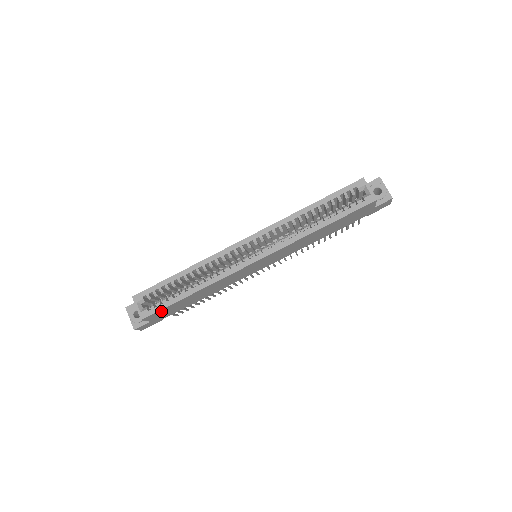
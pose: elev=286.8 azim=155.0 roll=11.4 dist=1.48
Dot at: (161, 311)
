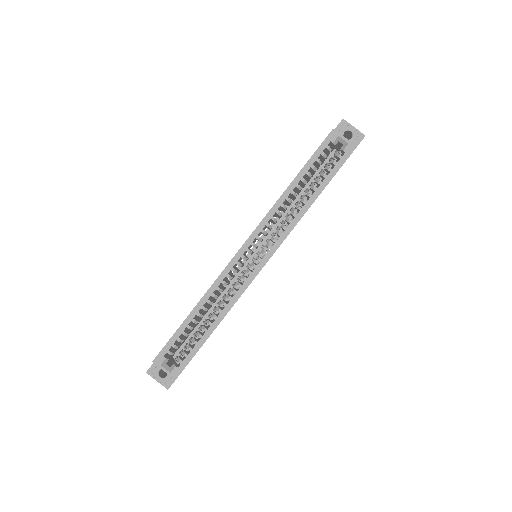
Dot at: (190, 360)
